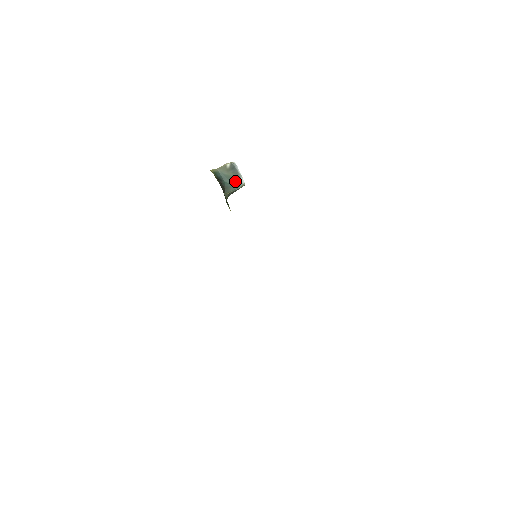
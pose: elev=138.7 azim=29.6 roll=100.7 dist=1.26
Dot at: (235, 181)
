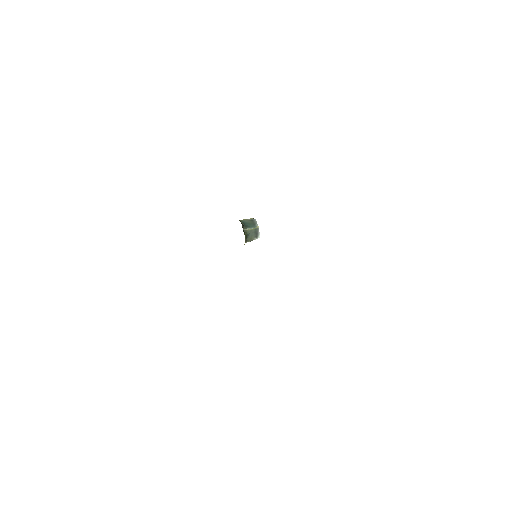
Dot at: (252, 225)
